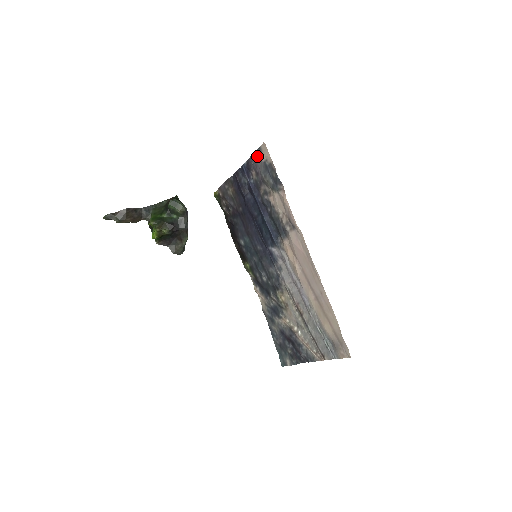
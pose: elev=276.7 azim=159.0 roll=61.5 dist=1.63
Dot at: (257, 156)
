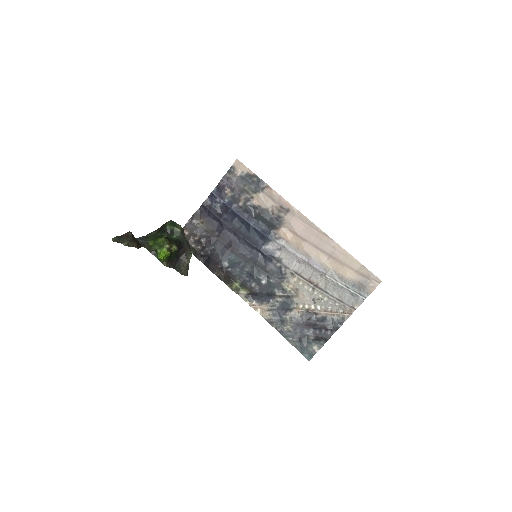
Dot at: (231, 174)
